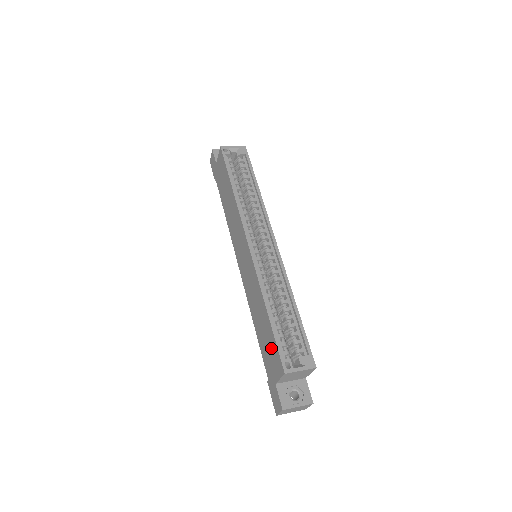
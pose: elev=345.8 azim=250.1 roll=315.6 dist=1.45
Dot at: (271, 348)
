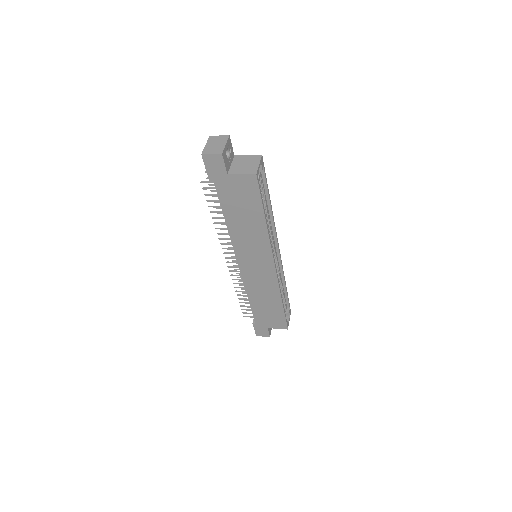
Dot at: (275, 317)
